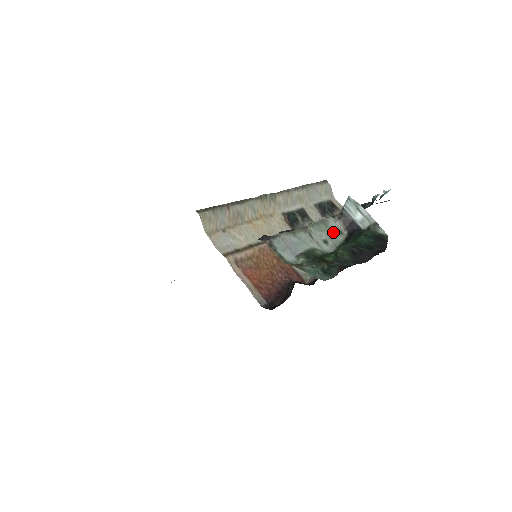
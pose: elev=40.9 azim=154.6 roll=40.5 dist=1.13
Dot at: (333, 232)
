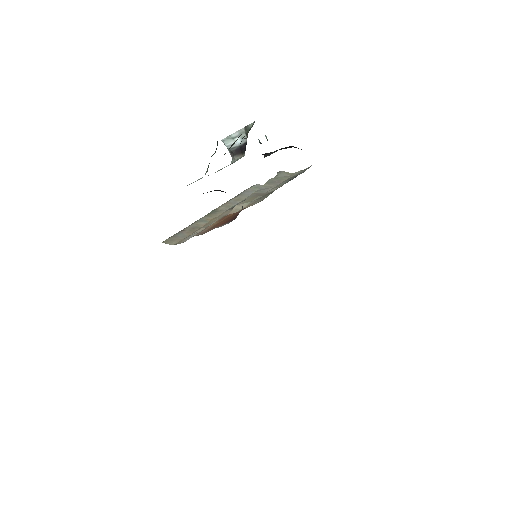
Dot at: occluded
